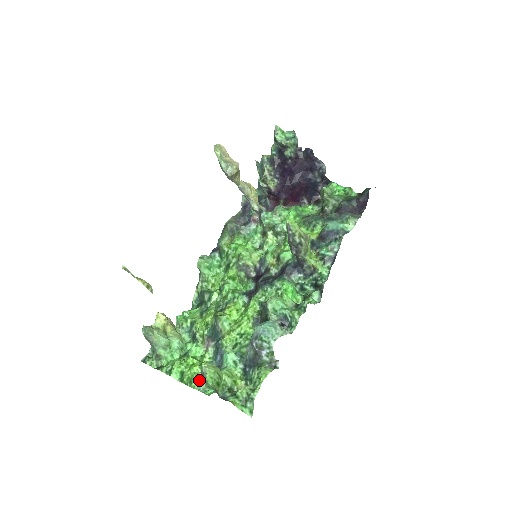
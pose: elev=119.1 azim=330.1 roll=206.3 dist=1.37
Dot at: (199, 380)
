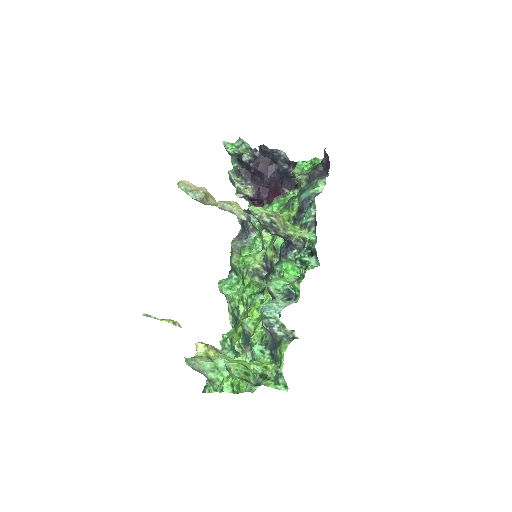
Dot at: (245, 383)
